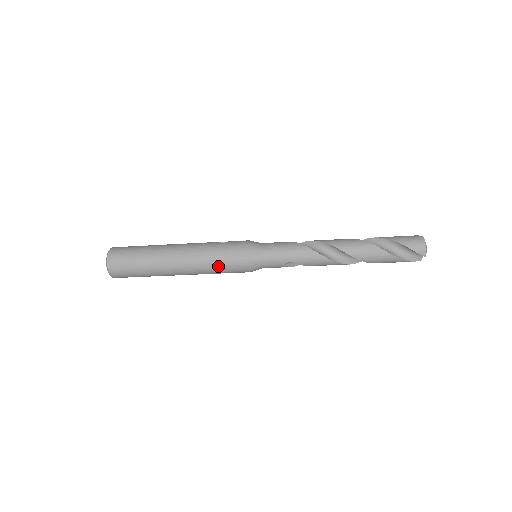
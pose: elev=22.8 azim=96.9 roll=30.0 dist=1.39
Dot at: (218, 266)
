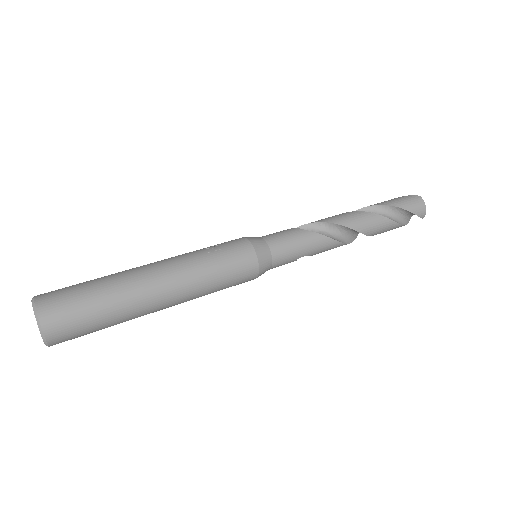
Dot at: (220, 286)
